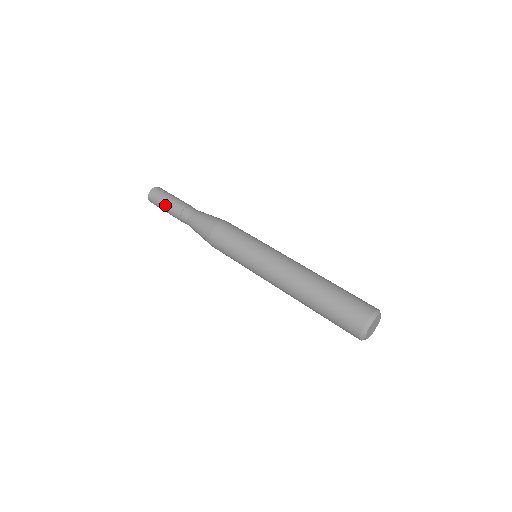
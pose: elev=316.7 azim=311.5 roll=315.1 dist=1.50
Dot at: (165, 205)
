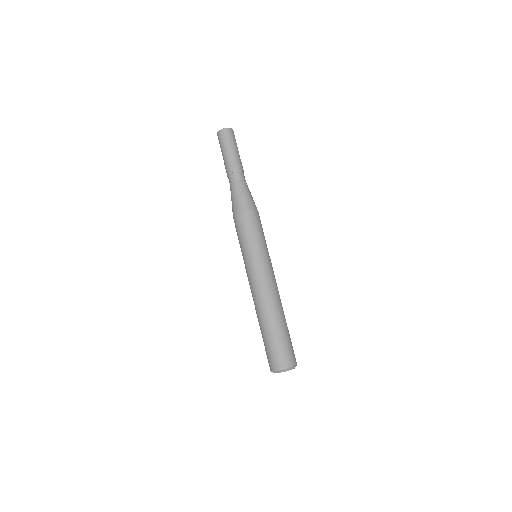
Dot at: (225, 153)
